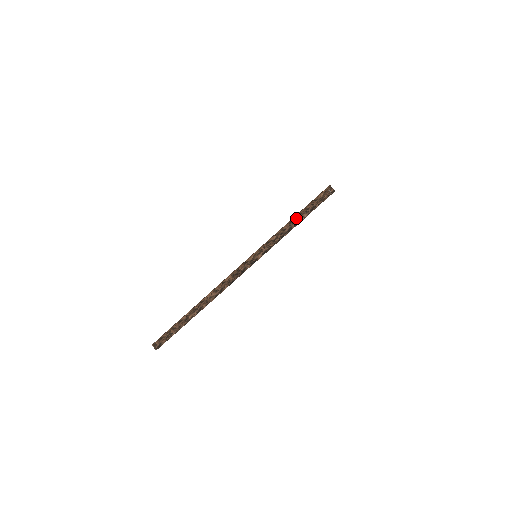
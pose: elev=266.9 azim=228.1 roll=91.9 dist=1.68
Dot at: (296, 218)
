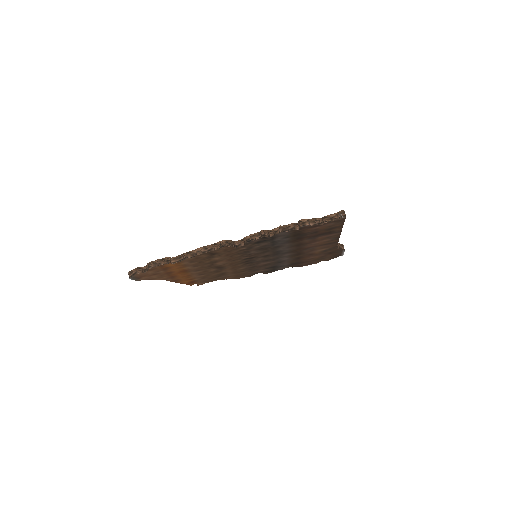
Dot at: (303, 221)
